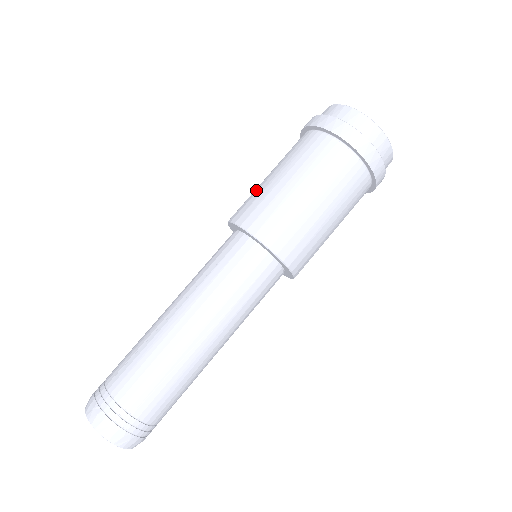
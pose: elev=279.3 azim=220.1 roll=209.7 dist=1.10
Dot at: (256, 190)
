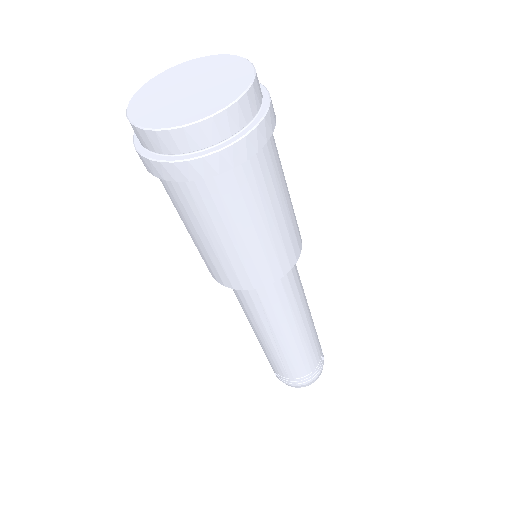
Dot at: occluded
